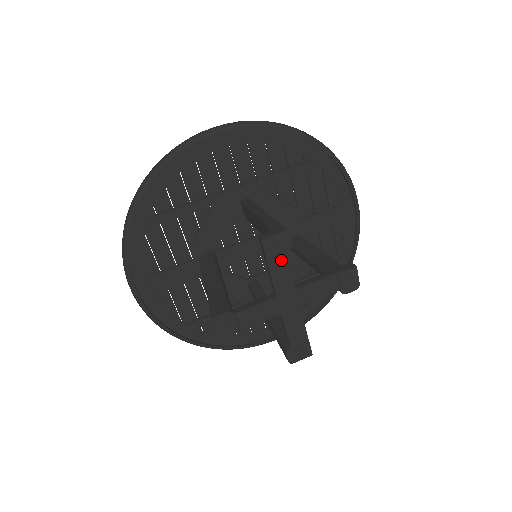
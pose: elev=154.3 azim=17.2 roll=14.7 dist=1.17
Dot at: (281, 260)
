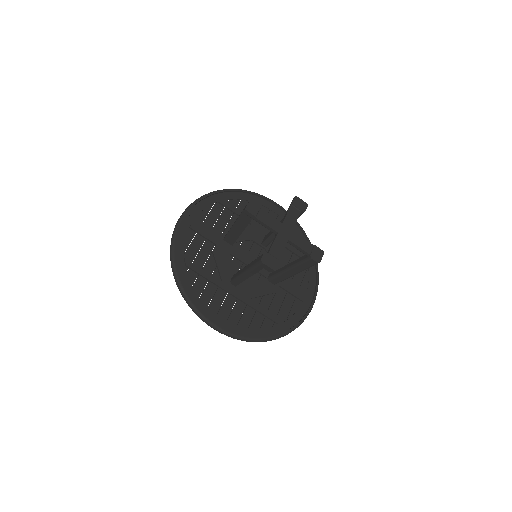
Dot at: (296, 212)
